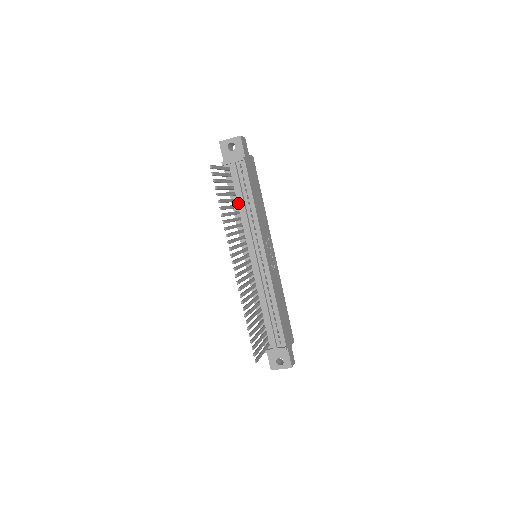
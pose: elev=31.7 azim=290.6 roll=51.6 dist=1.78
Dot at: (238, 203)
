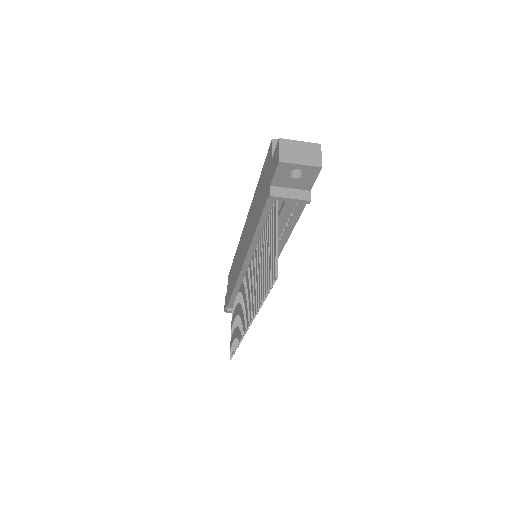
Dot at: occluded
